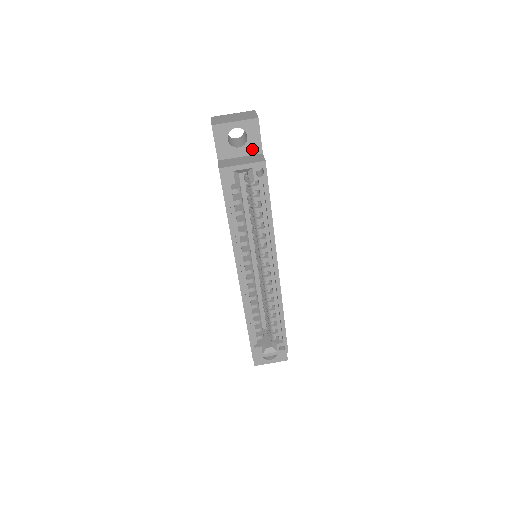
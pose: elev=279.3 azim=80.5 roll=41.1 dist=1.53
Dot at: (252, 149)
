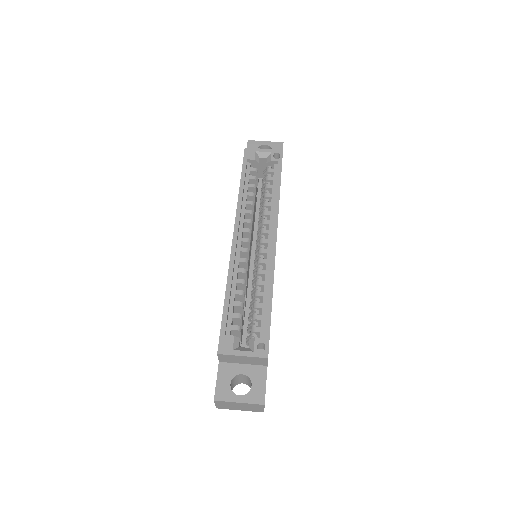
Dot at: occluded
